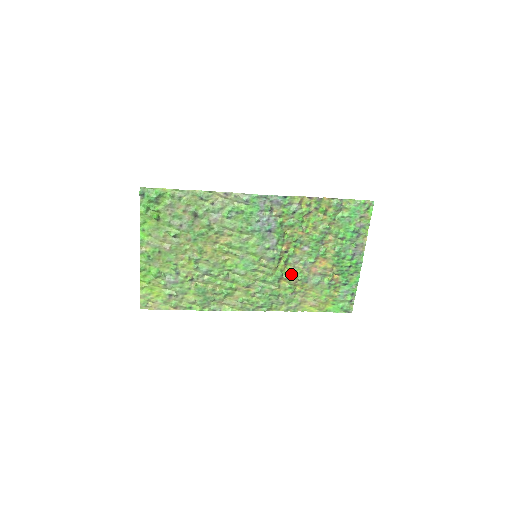
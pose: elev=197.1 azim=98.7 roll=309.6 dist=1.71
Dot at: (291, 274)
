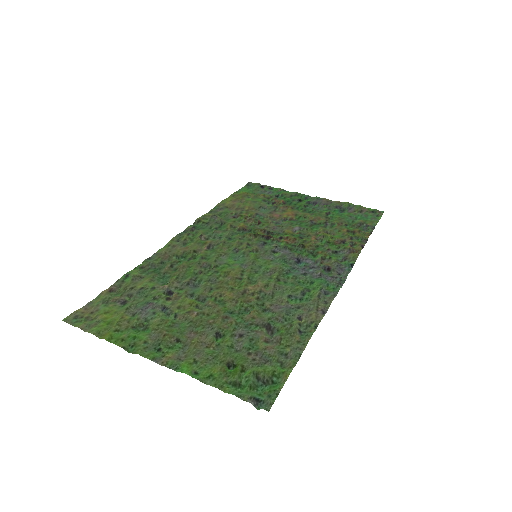
Dot at: (257, 227)
